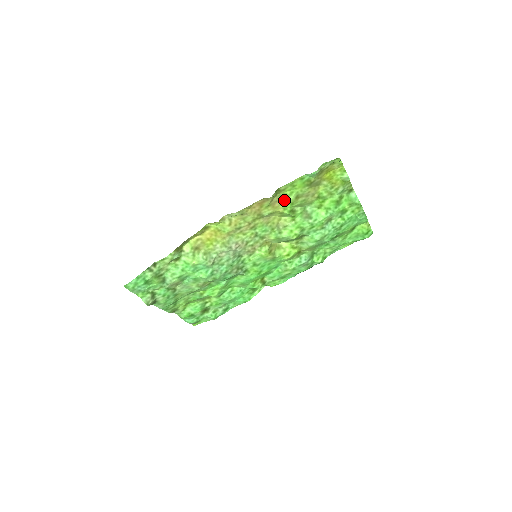
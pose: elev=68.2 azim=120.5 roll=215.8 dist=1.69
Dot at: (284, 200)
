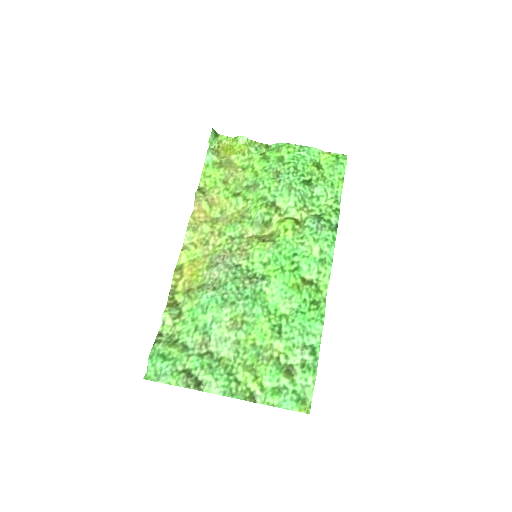
Dot at: (217, 193)
